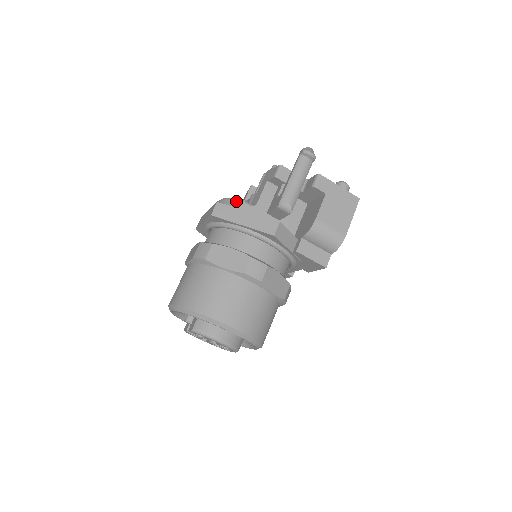
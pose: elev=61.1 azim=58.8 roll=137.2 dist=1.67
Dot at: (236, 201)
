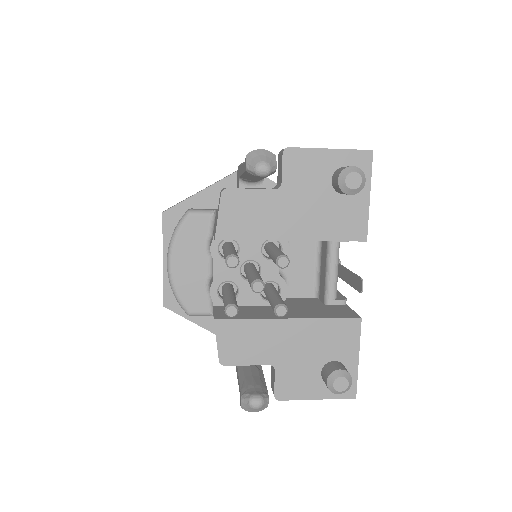
Dot at: (186, 313)
